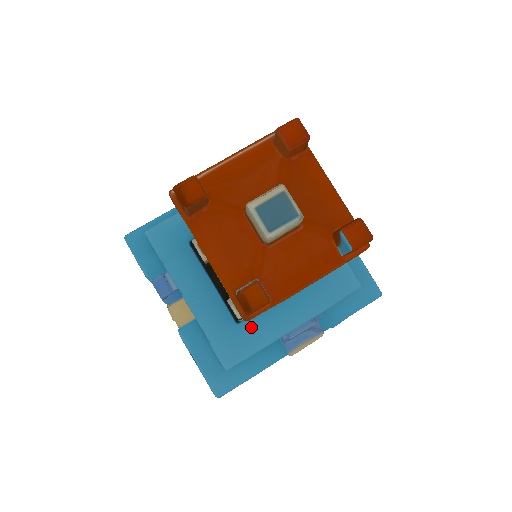
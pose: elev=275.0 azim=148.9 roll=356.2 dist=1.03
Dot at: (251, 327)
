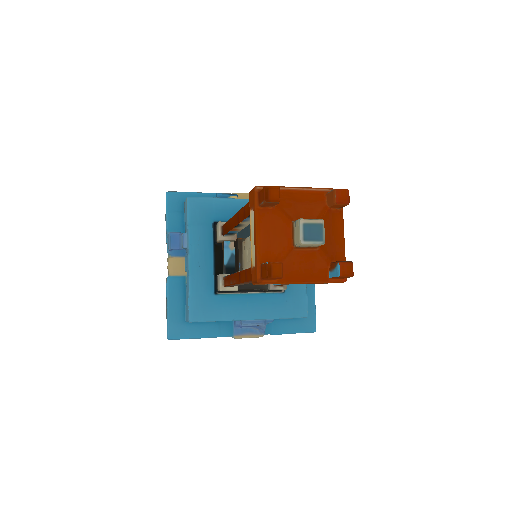
Dot at: (222, 302)
